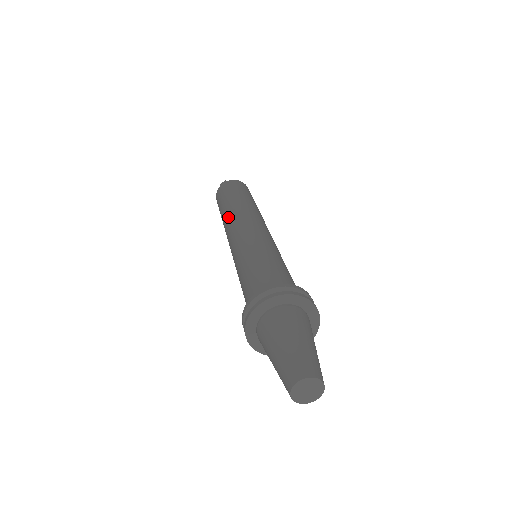
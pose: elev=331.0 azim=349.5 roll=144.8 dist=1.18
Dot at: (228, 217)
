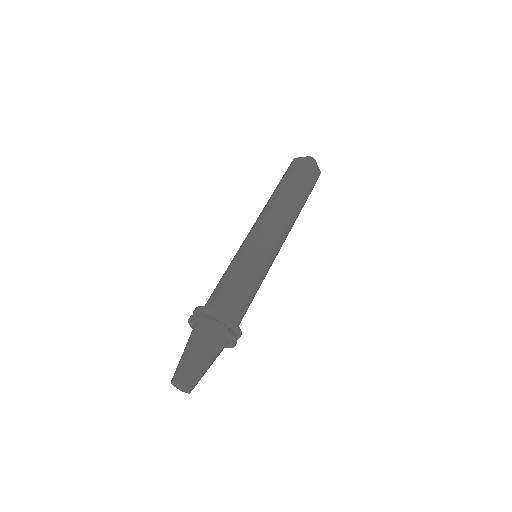
Dot at: occluded
